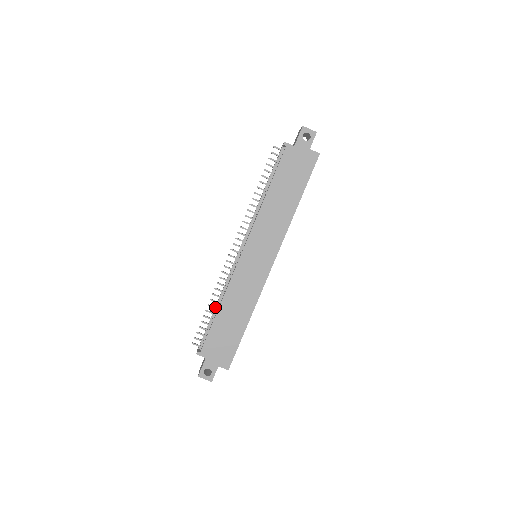
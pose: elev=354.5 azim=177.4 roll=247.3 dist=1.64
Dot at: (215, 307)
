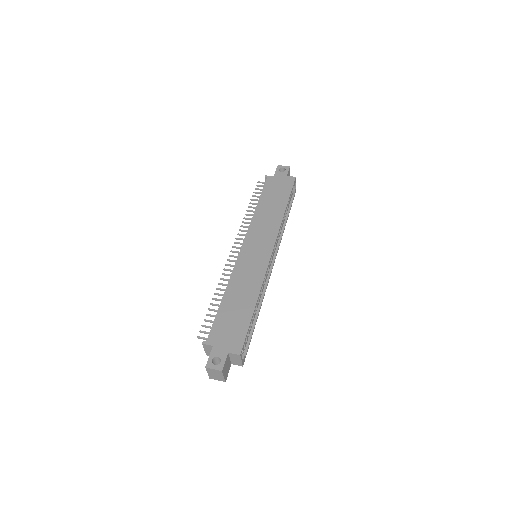
Dot at: (220, 299)
